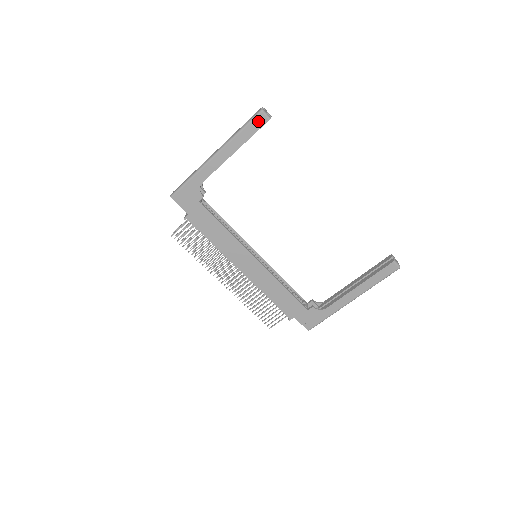
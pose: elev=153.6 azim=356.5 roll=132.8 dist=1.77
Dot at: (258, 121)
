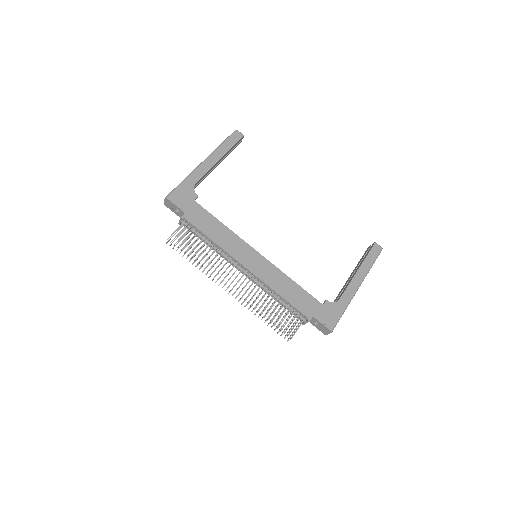
Dot at: (235, 136)
